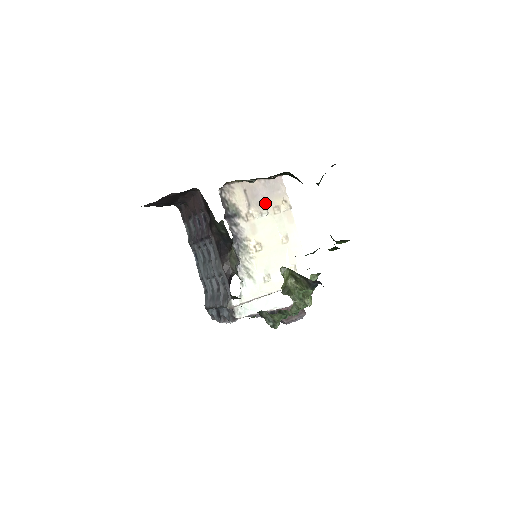
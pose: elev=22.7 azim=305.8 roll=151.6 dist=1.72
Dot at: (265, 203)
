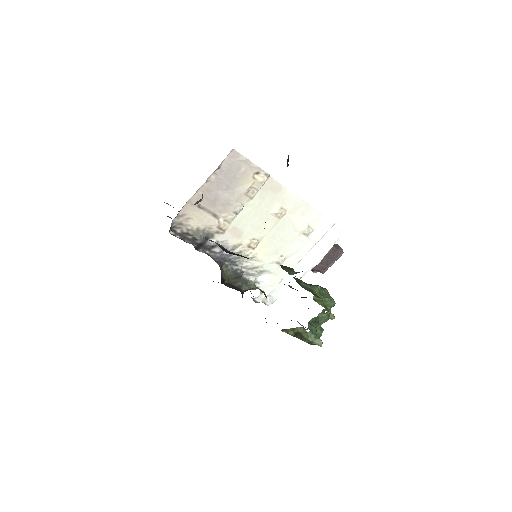
Dot at: (232, 198)
